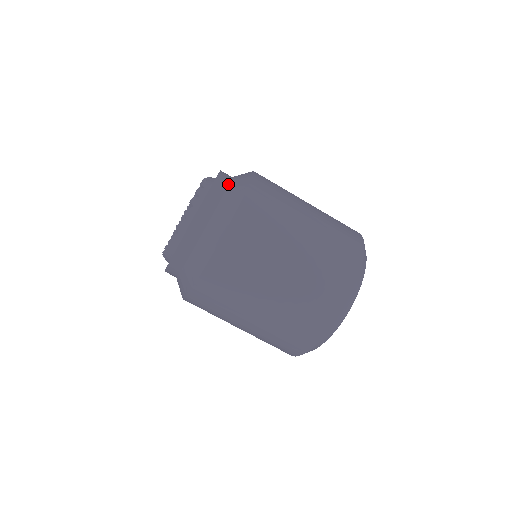
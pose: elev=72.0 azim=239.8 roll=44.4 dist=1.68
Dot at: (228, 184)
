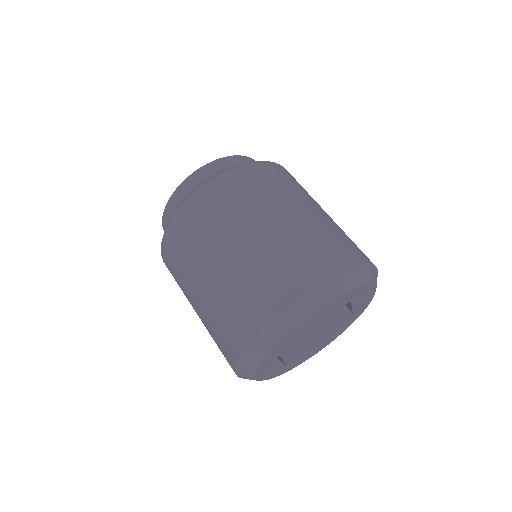
Dot at: occluded
